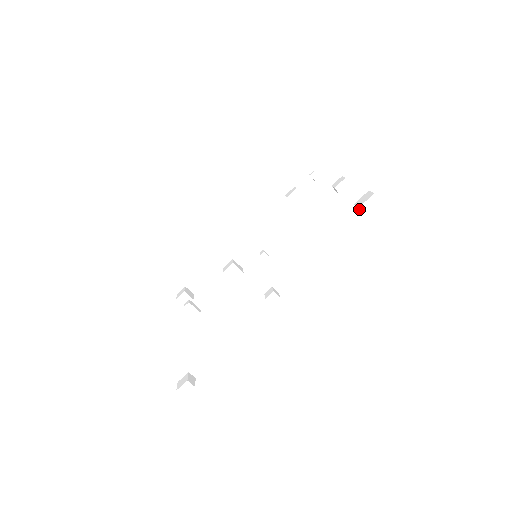
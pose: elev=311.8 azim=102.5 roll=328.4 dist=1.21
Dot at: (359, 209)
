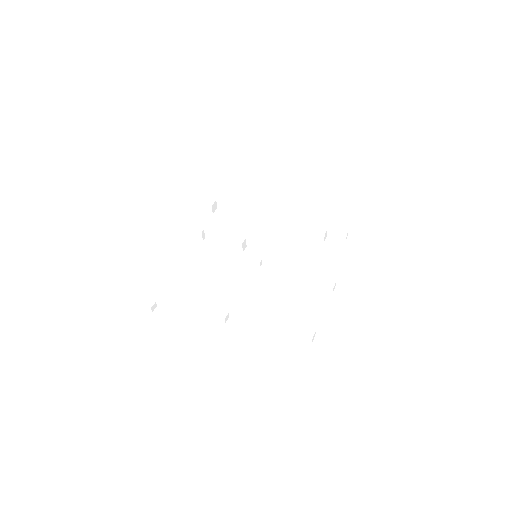
Dot at: (300, 334)
